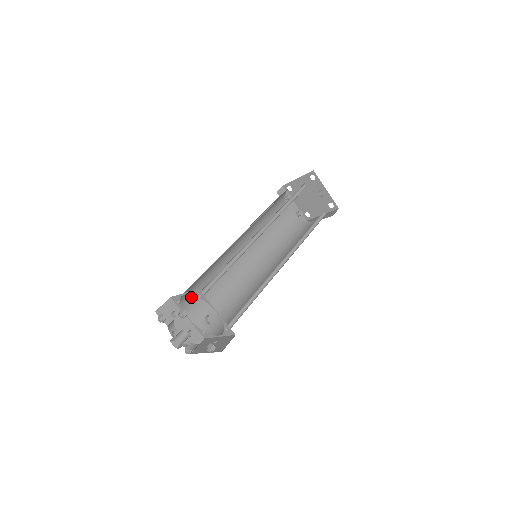
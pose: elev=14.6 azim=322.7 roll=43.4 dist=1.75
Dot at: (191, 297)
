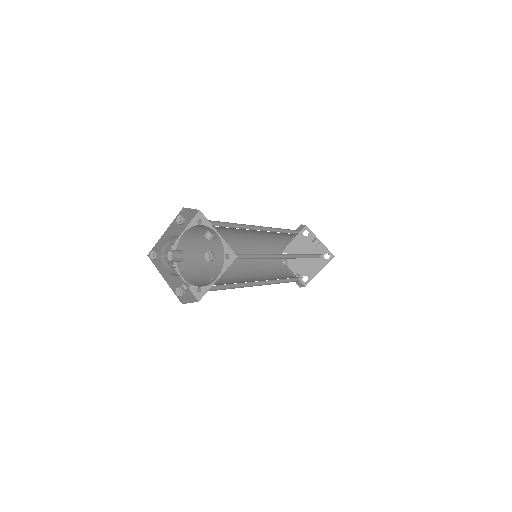
Dot at: (187, 262)
